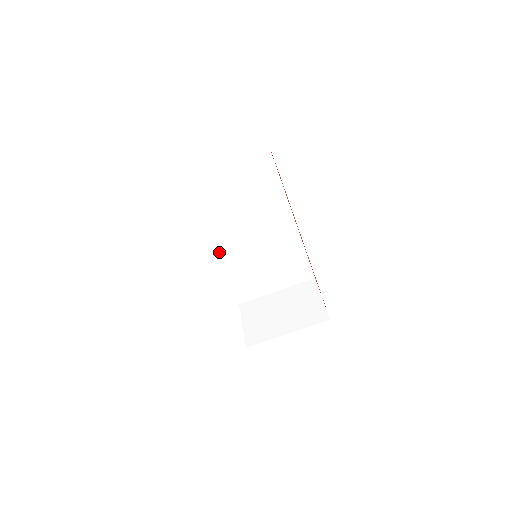
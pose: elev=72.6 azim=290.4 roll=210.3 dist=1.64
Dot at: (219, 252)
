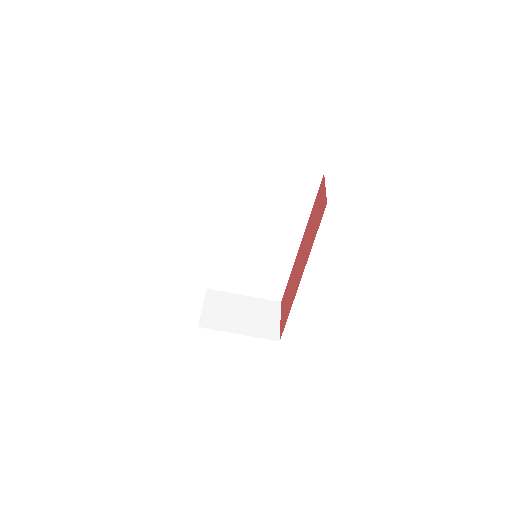
Dot at: (224, 236)
